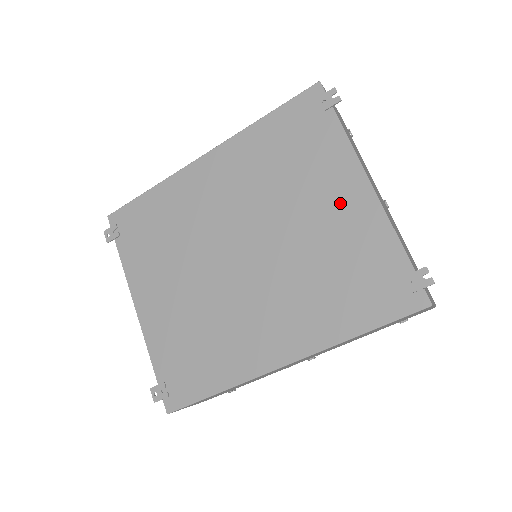
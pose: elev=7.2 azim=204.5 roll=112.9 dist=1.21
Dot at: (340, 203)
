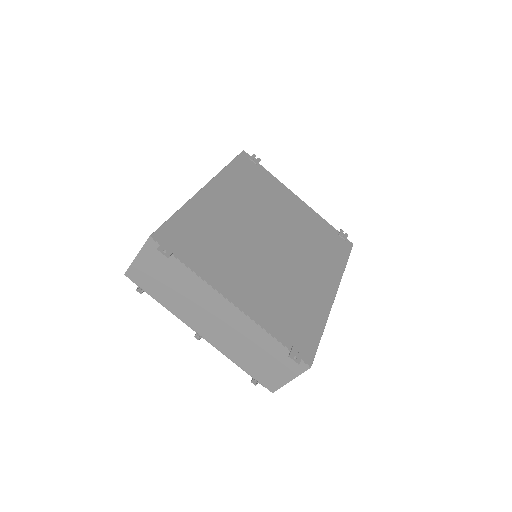
Dot at: (295, 207)
